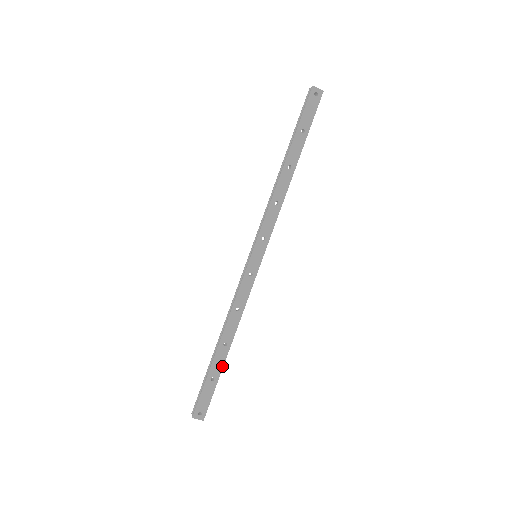
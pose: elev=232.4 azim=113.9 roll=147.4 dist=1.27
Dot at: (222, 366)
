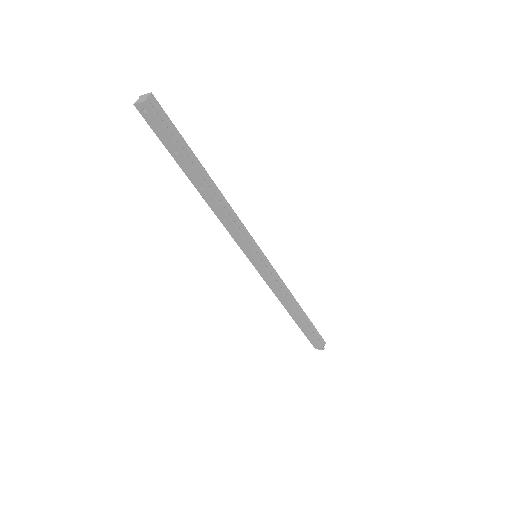
Dot at: (304, 324)
